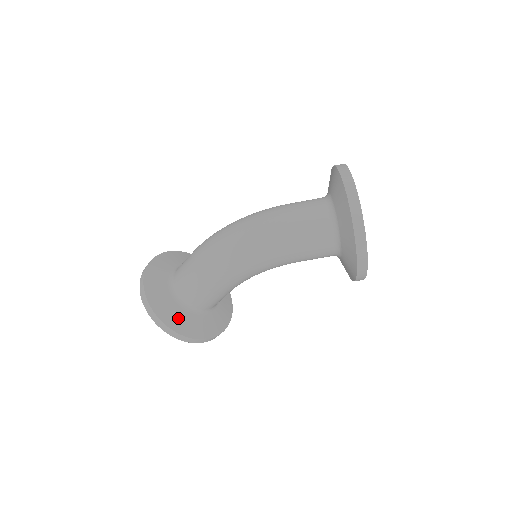
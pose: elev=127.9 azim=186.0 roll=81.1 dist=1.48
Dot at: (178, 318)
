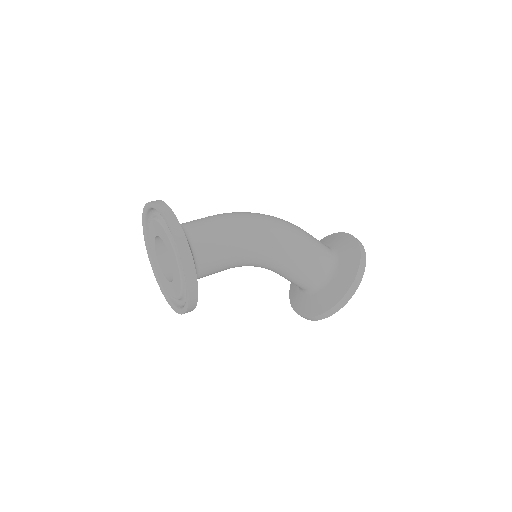
Dot at: occluded
